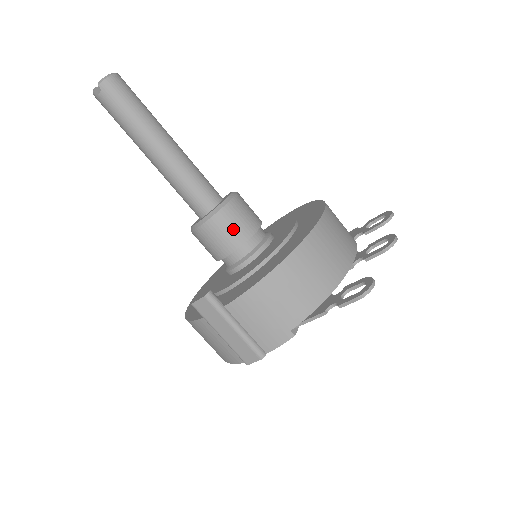
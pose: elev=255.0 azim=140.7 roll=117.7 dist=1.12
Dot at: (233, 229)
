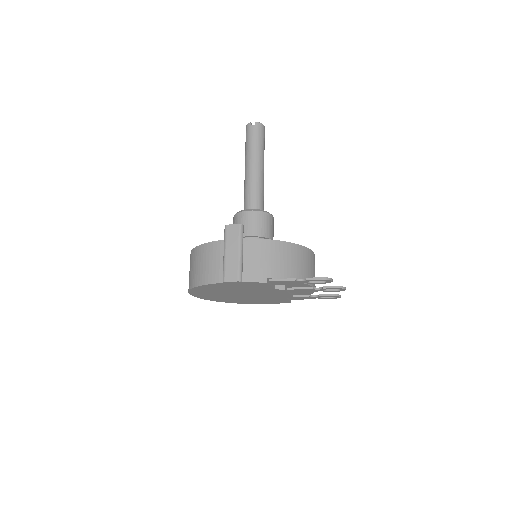
Dot at: (263, 226)
